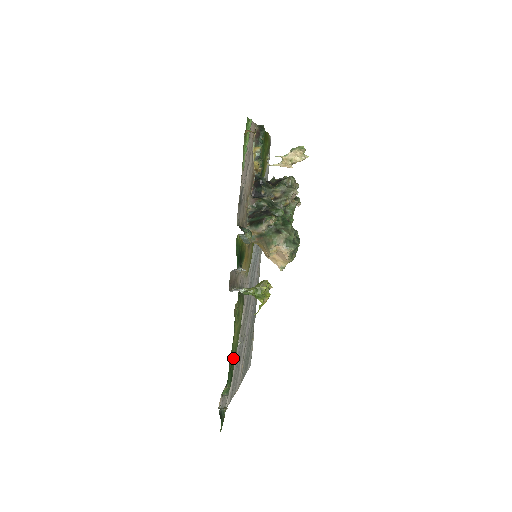
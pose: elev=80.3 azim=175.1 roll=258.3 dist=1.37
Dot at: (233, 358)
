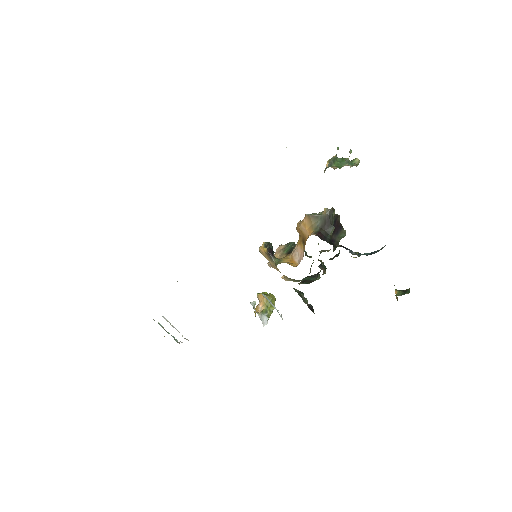
Dot at: occluded
